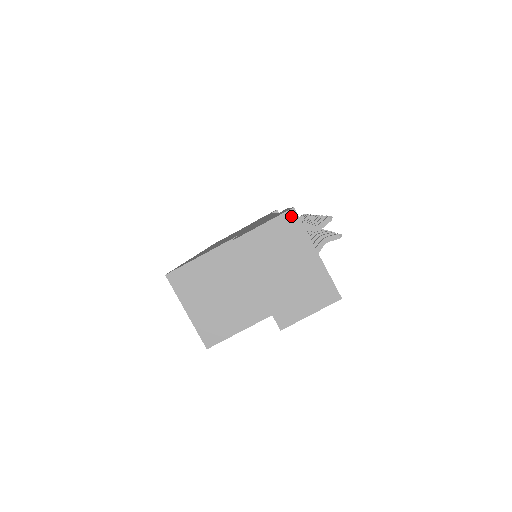
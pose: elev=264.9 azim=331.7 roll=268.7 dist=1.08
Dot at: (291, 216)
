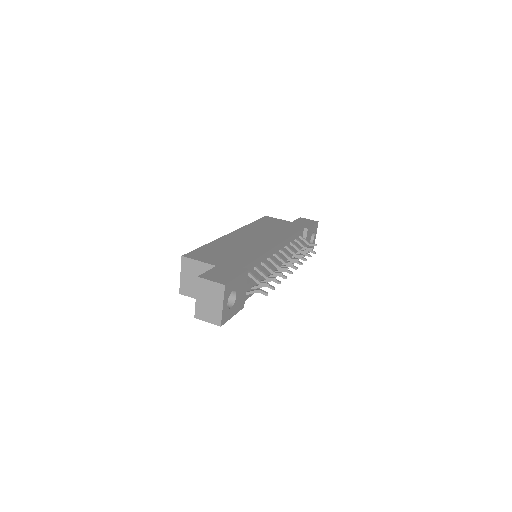
Dot at: (222, 287)
